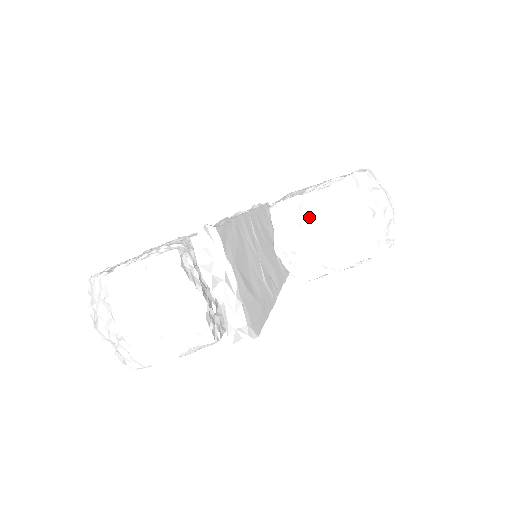
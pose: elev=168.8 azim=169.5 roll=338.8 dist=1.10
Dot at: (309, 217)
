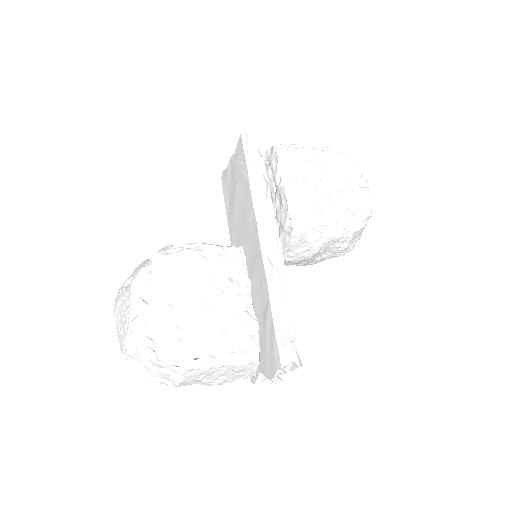
Dot at: (319, 252)
